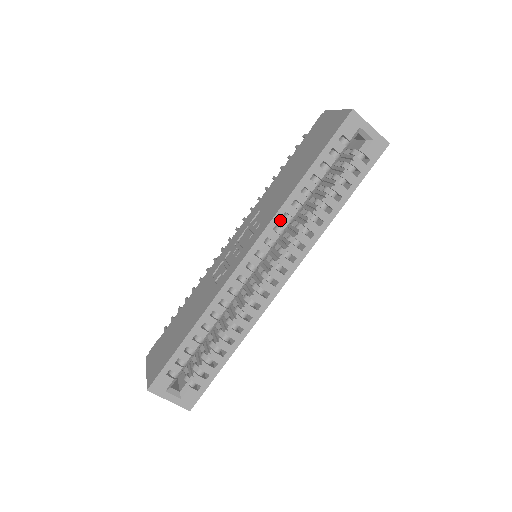
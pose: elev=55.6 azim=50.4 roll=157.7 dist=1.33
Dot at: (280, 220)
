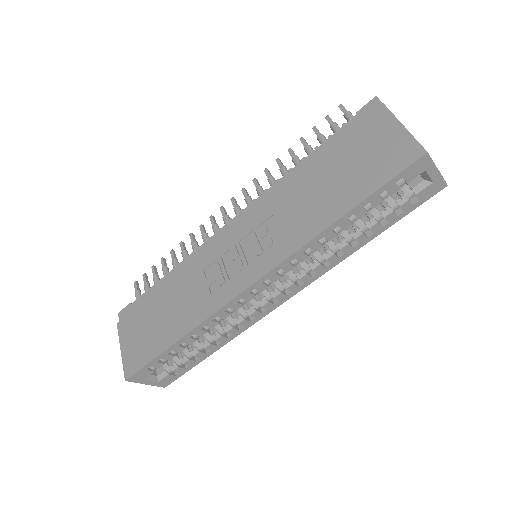
Dot at: (300, 255)
